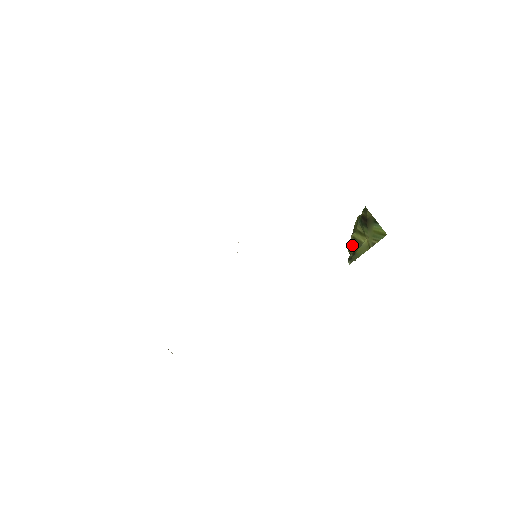
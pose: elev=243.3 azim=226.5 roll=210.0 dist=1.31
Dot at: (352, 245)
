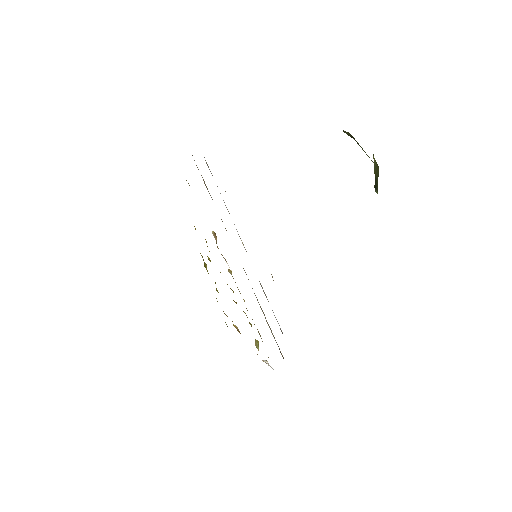
Dot at: occluded
